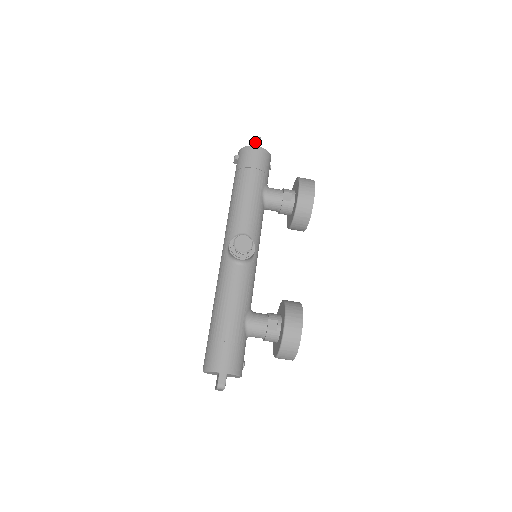
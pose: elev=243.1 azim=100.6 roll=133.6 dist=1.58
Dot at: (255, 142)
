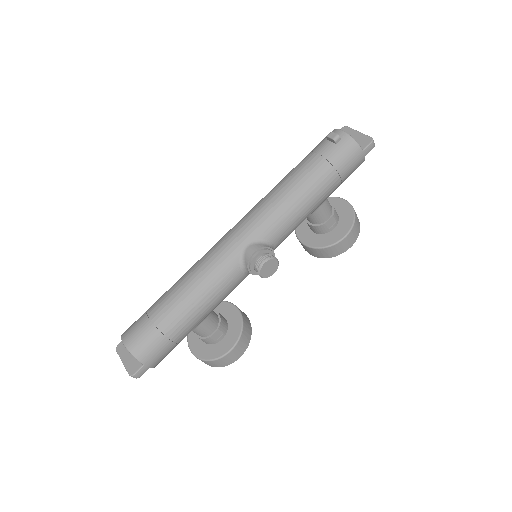
Dot at: (367, 148)
